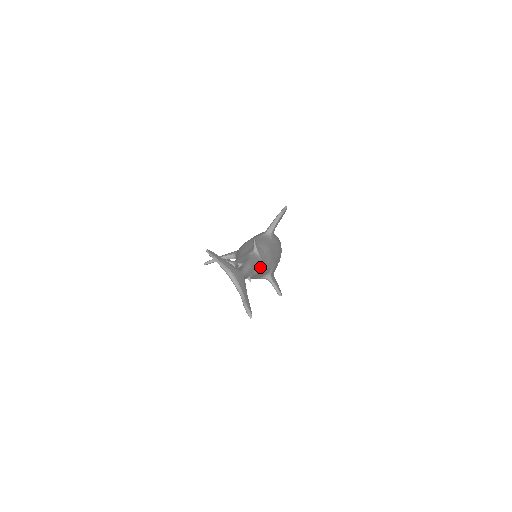
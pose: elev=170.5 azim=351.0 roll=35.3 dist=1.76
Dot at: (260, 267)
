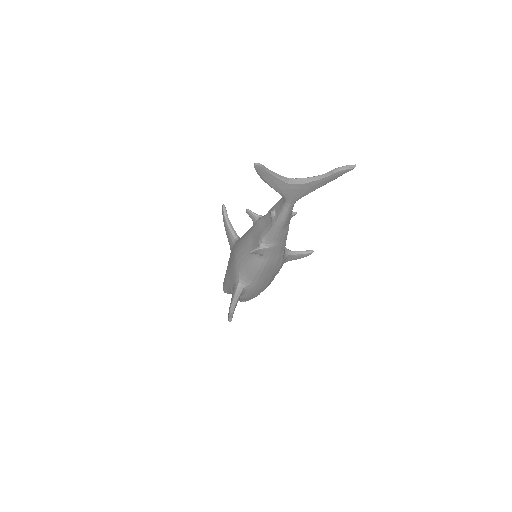
Dot at: occluded
